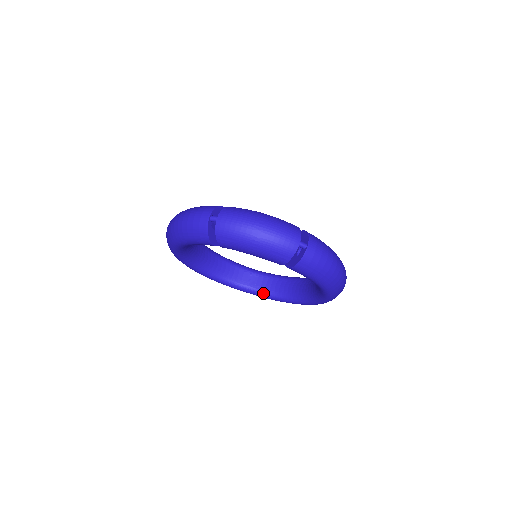
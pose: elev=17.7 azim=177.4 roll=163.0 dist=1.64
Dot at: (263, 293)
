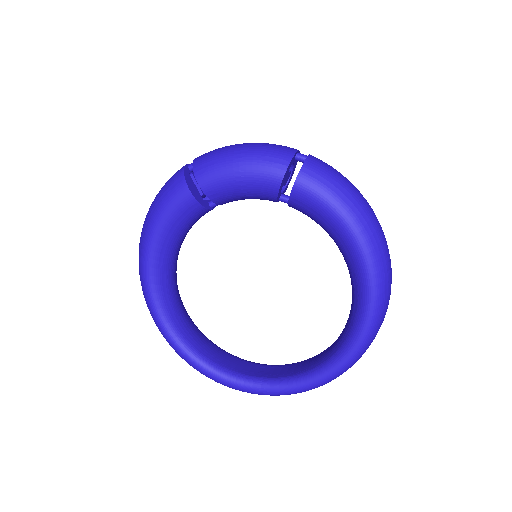
Dot at: (284, 380)
